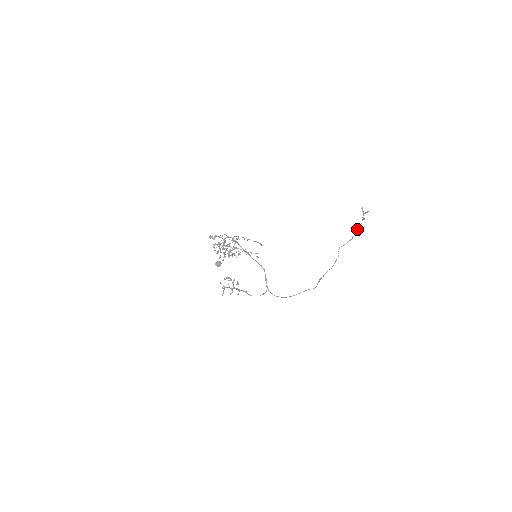
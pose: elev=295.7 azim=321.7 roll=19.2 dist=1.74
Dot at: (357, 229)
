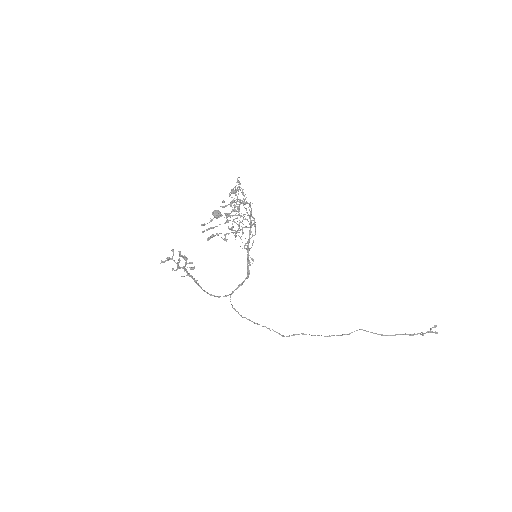
Dot at: (402, 334)
